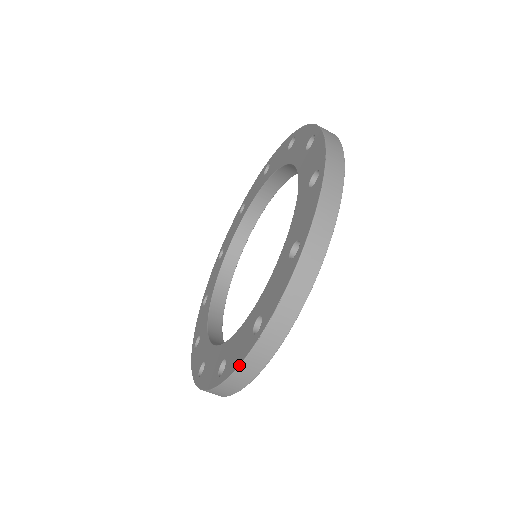
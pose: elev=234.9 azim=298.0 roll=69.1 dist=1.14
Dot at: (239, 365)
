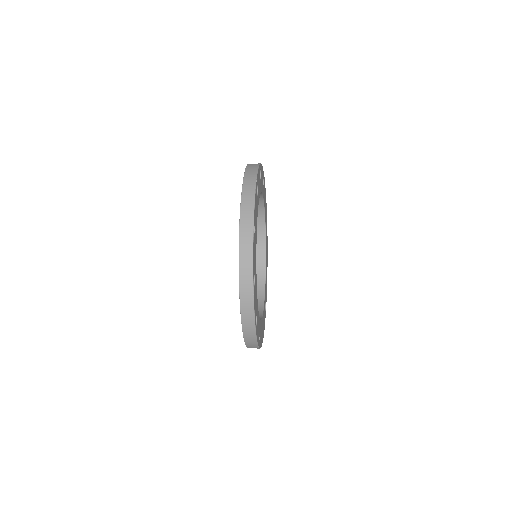
Dot at: occluded
